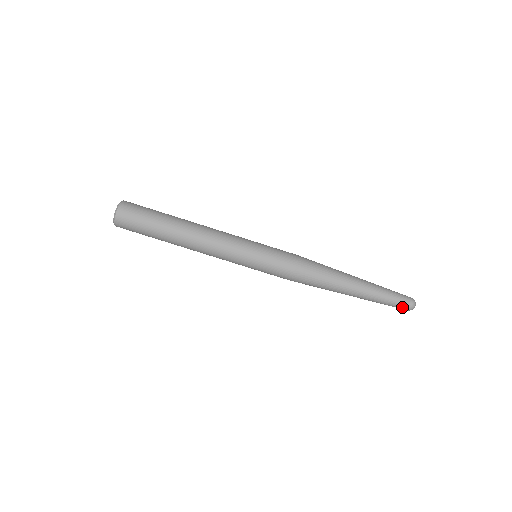
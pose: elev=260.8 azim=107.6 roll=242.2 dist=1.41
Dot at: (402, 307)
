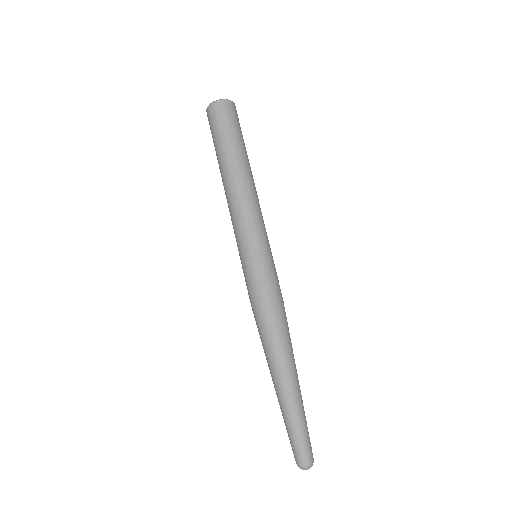
Dot at: (306, 451)
